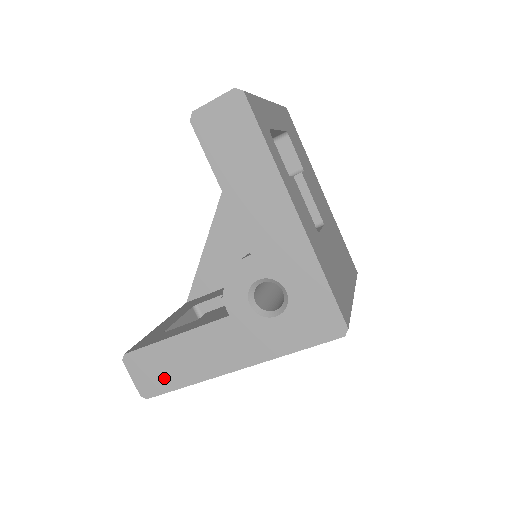
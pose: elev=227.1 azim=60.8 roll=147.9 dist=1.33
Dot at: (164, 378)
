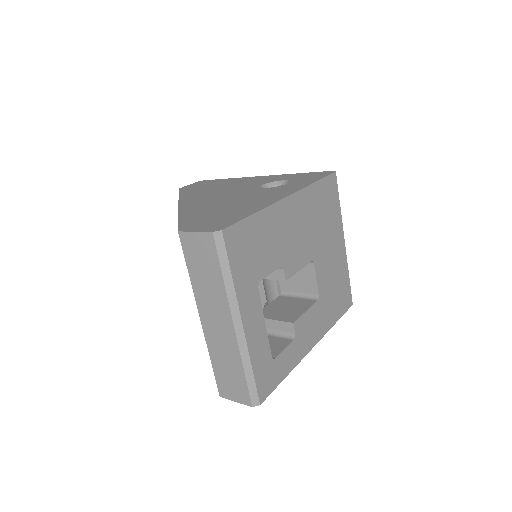
Dot at: occluded
